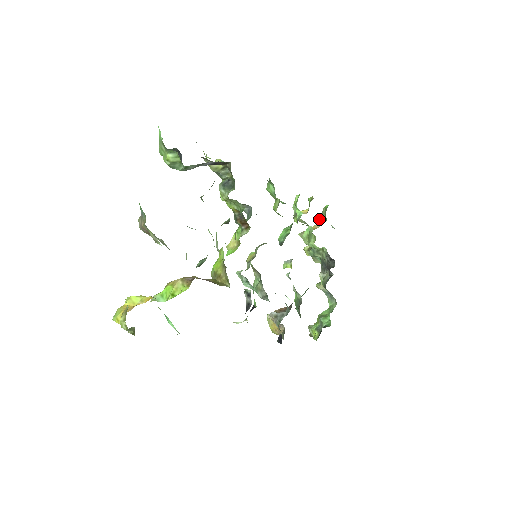
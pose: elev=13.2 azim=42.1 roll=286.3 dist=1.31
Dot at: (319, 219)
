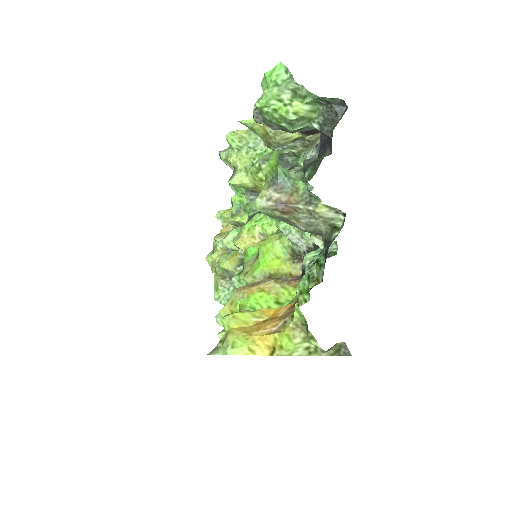
Dot at: occluded
